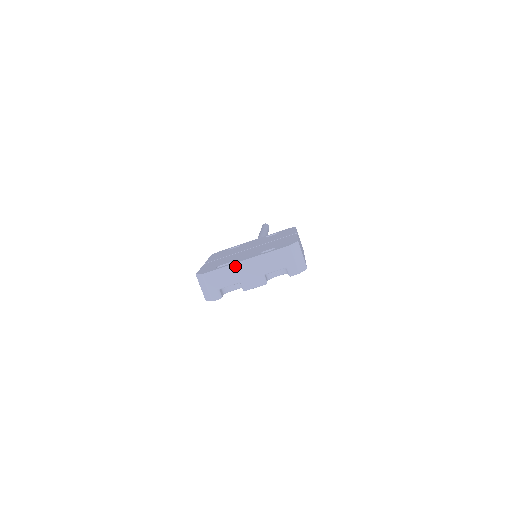
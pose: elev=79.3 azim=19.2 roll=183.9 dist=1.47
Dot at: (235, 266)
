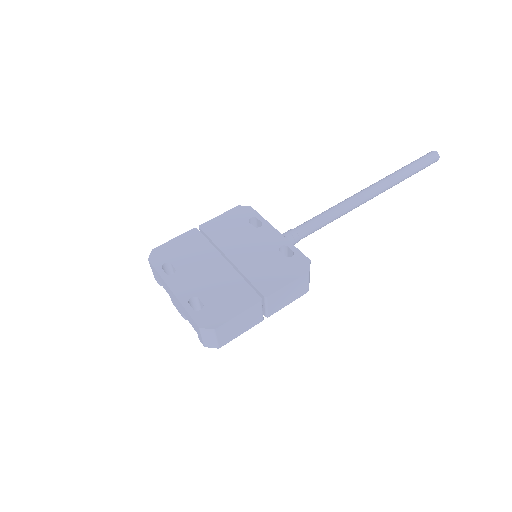
Dot at: (166, 285)
